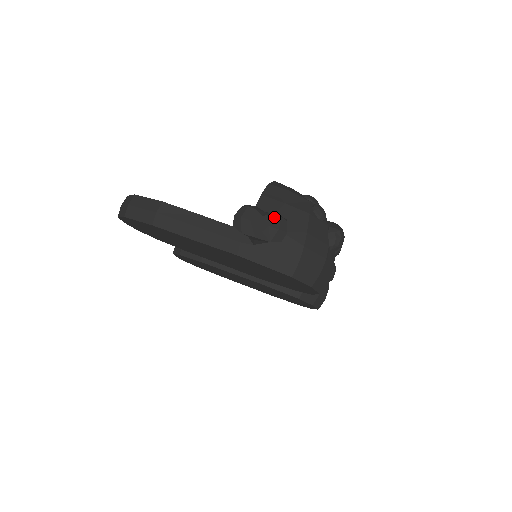
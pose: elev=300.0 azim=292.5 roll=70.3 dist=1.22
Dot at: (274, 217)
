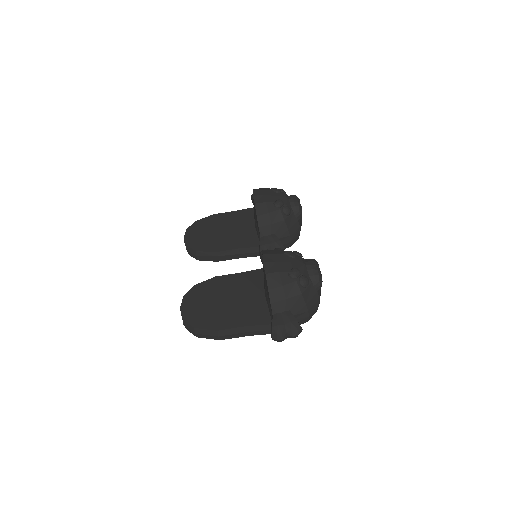
Dot at: (293, 330)
